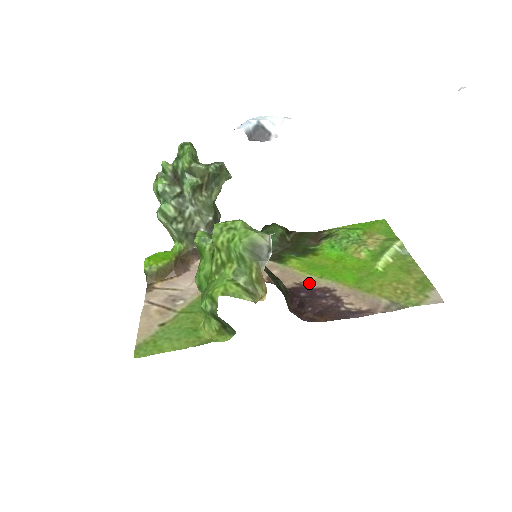
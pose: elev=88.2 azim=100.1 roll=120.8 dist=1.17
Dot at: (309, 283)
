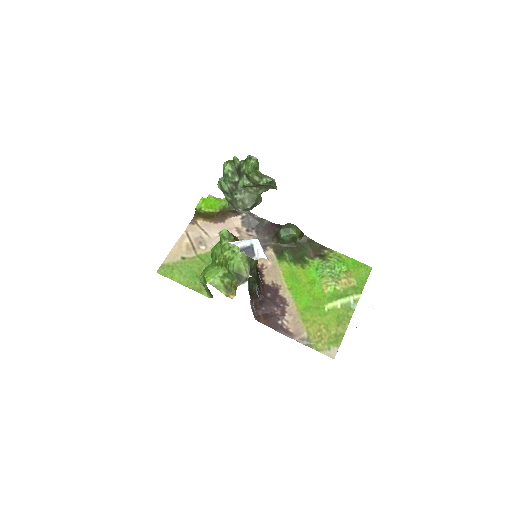
Dot at: (280, 288)
